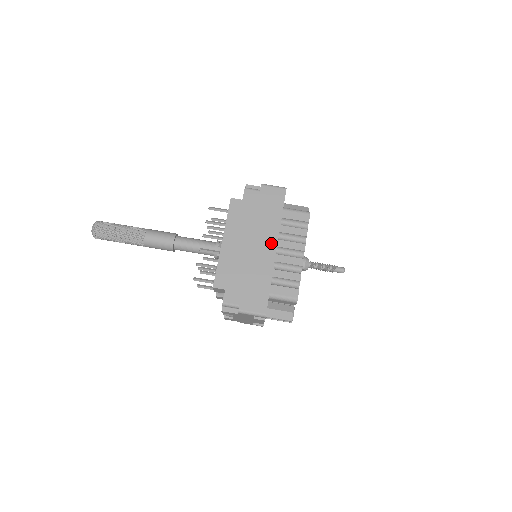
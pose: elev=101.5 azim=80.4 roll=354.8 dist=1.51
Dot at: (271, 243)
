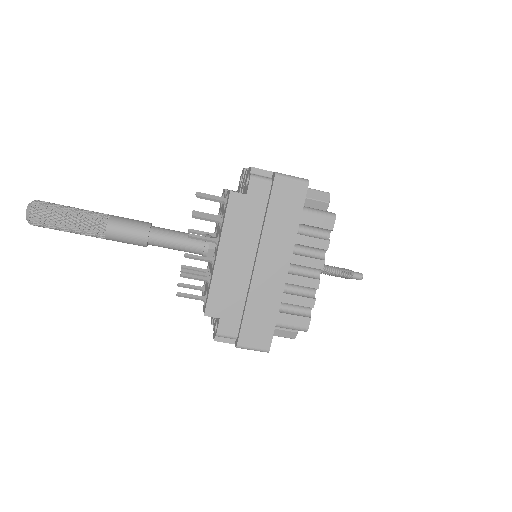
Dot at: (282, 261)
